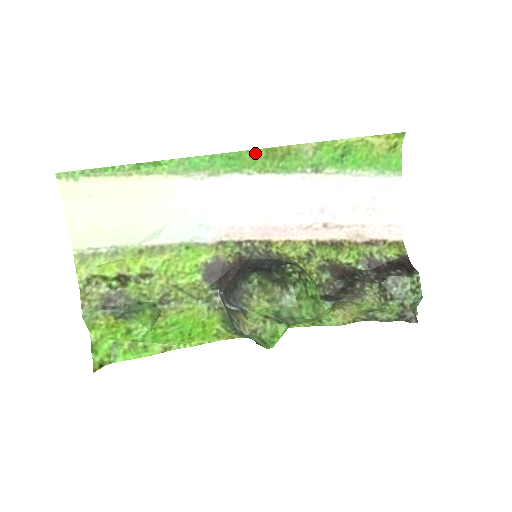
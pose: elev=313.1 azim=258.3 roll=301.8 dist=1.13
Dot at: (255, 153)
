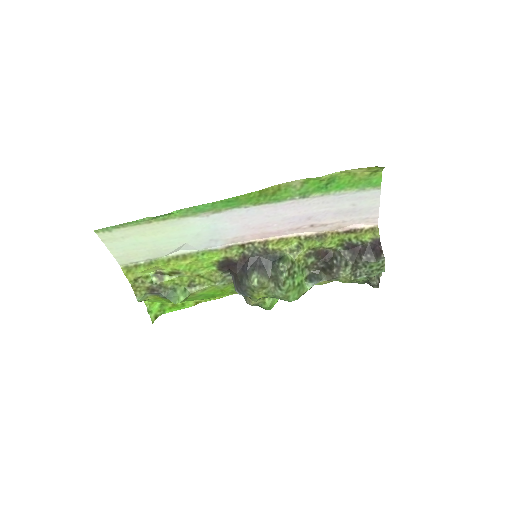
Dot at: (250, 195)
